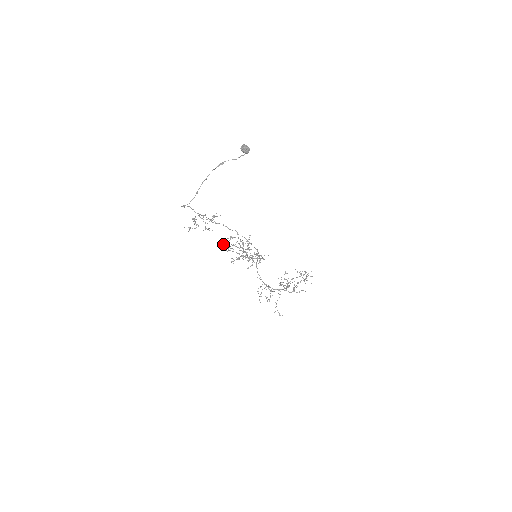
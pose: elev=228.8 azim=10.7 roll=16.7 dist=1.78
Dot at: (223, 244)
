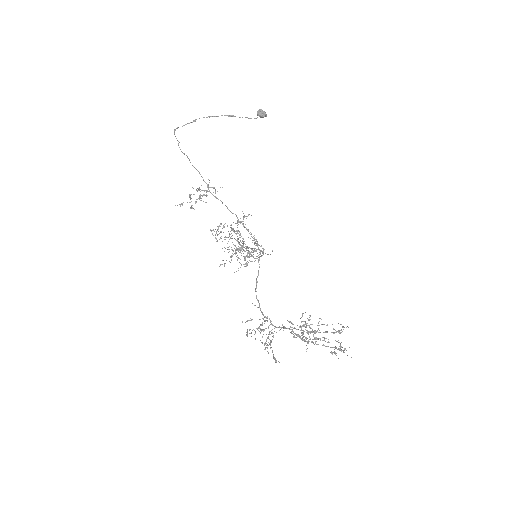
Dot at: (216, 231)
